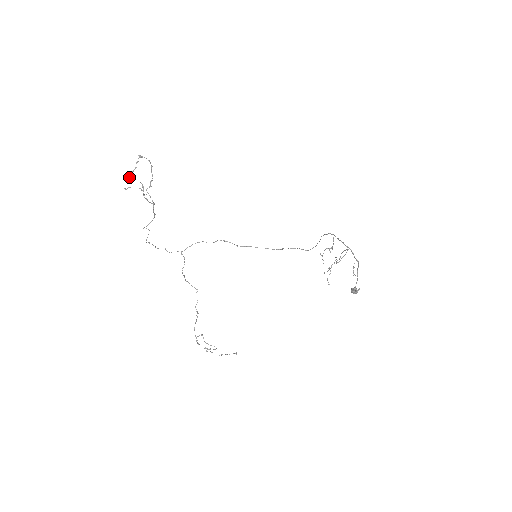
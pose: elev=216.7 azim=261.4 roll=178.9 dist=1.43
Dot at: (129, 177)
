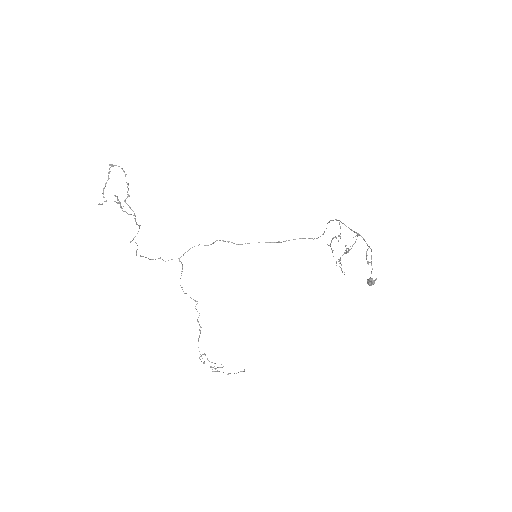
Dot at: (103, 190)
